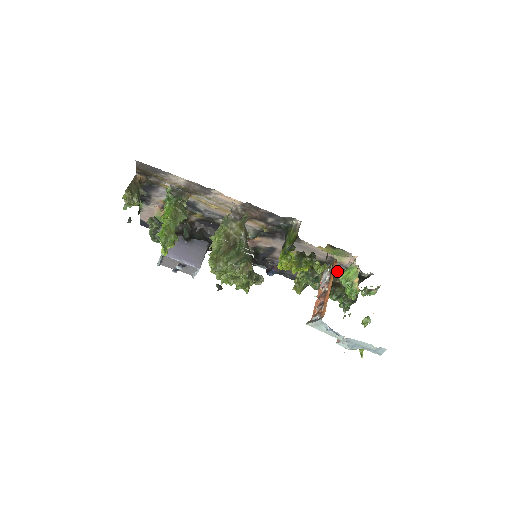
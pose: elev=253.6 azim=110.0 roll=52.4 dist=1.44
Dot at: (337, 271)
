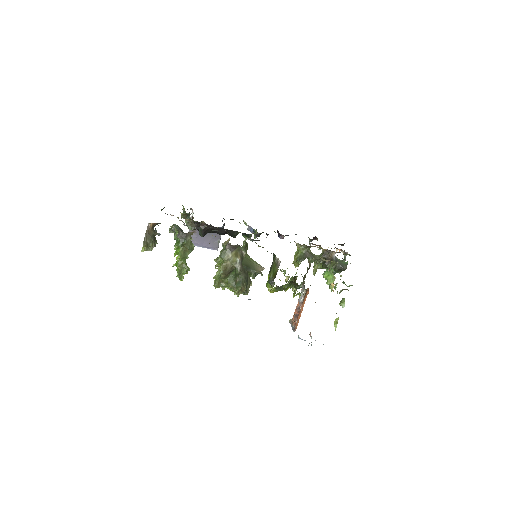
Dot at: occluded
